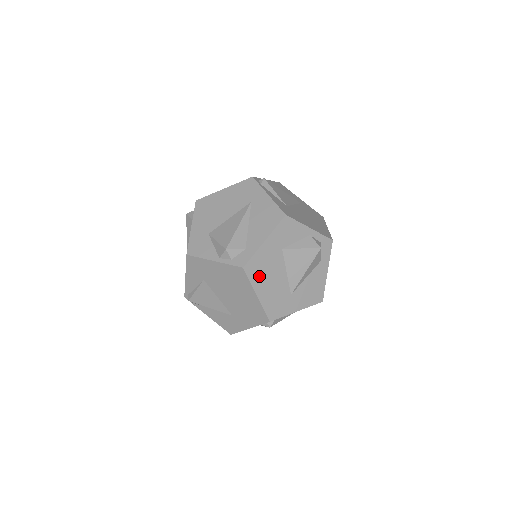
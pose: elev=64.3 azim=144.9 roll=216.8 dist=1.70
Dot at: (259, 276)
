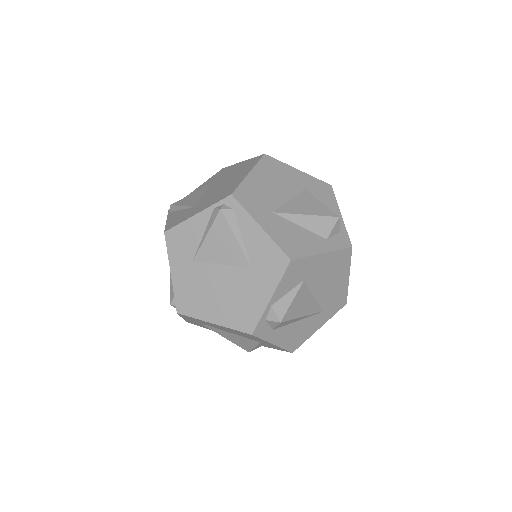
Dot at: (268, 171)
